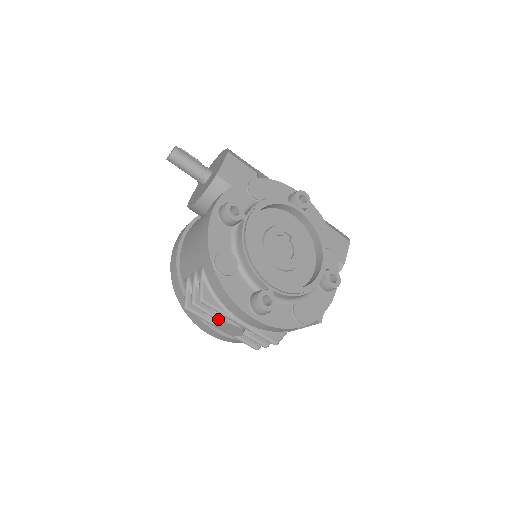
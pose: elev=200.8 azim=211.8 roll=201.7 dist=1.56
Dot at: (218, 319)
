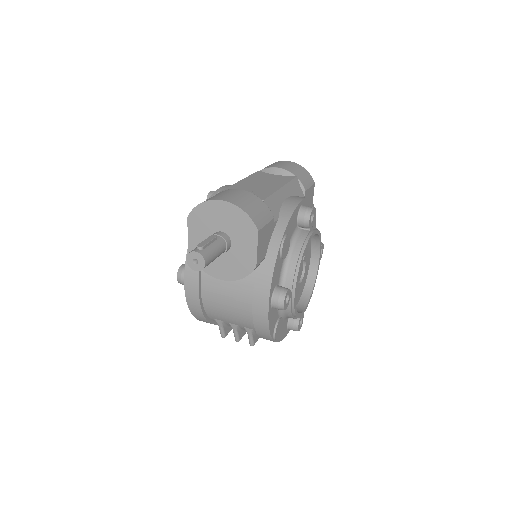
Dot at: occluded
